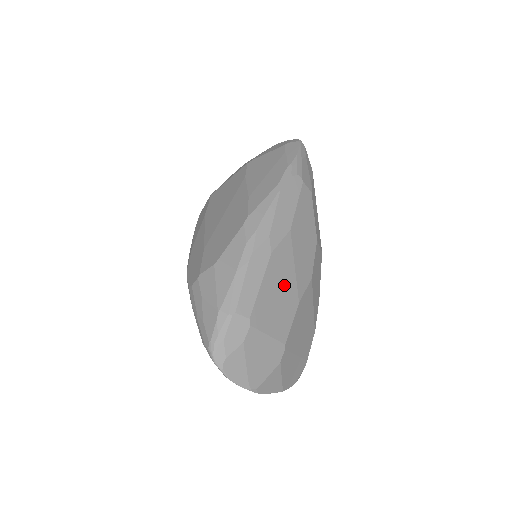
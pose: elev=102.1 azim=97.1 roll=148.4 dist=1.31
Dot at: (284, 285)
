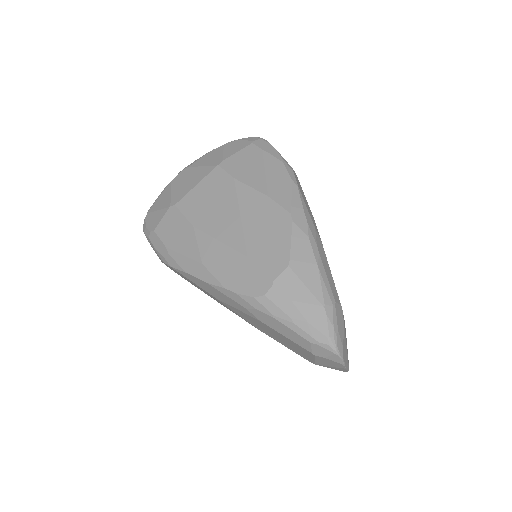
Dot at: occluded
